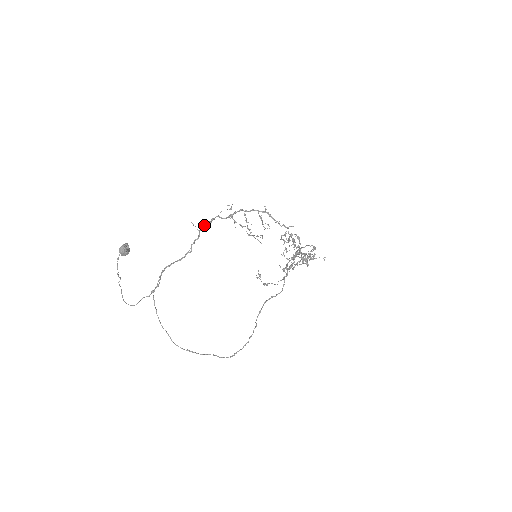
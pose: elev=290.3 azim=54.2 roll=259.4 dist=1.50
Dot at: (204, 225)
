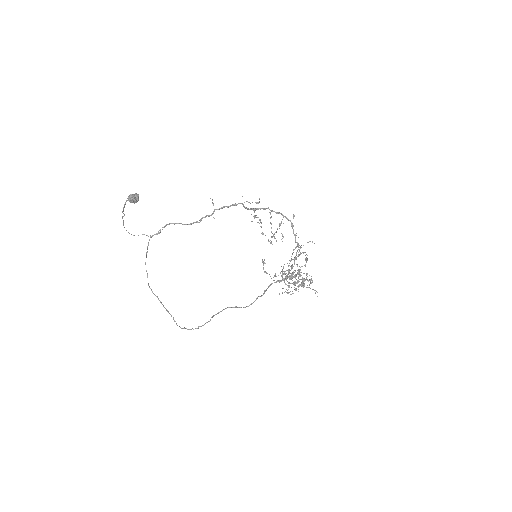
Dot at: (223, 207)
